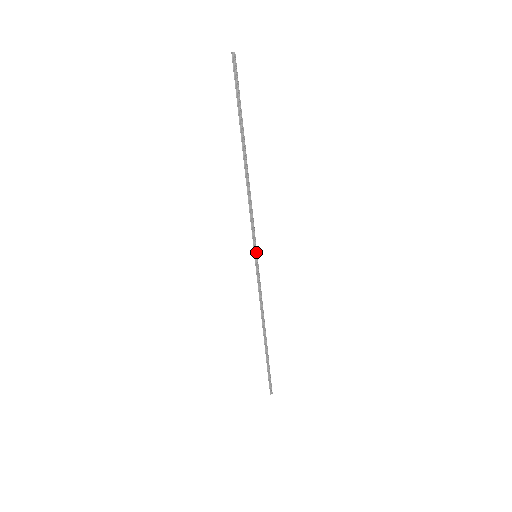
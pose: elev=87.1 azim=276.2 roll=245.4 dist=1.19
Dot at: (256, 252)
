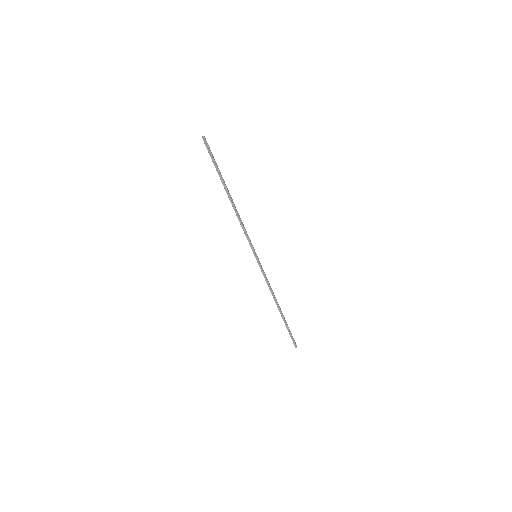
Dot at: (255, 254)
